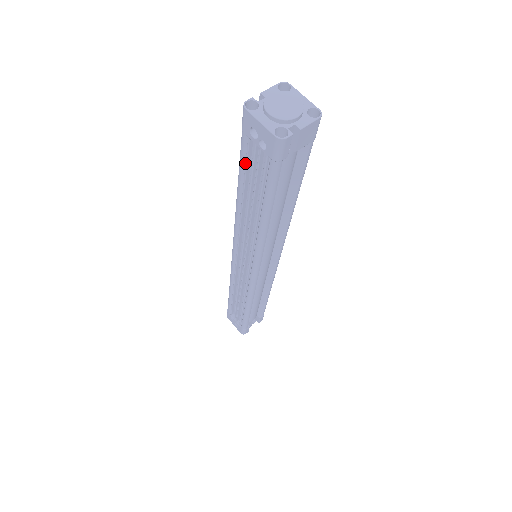
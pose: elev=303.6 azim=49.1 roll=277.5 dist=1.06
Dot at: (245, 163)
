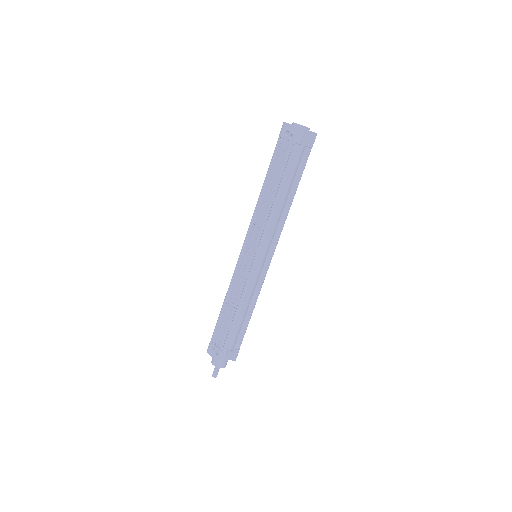
Dot at: (276, 157)
